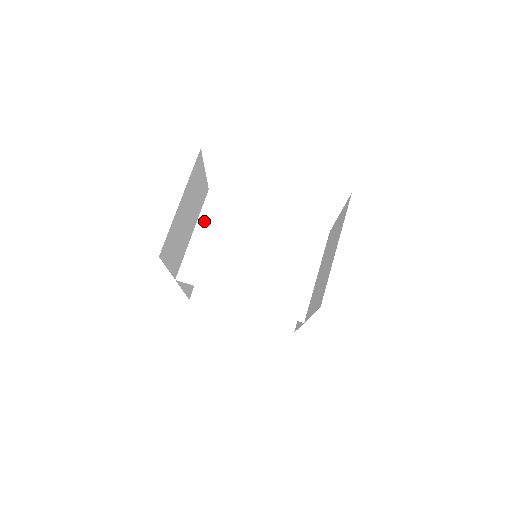
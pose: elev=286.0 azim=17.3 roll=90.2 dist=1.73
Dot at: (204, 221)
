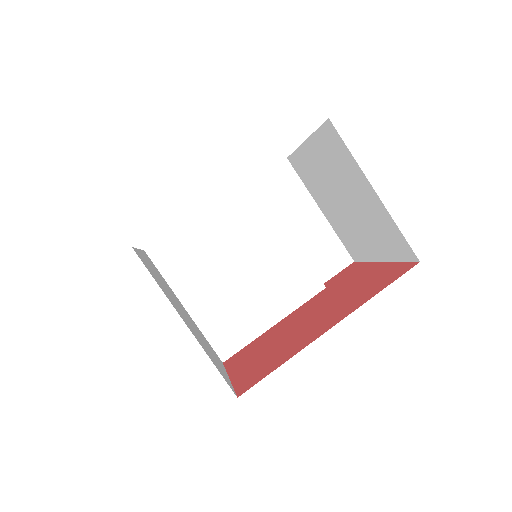
Dot at: (179, 284)
